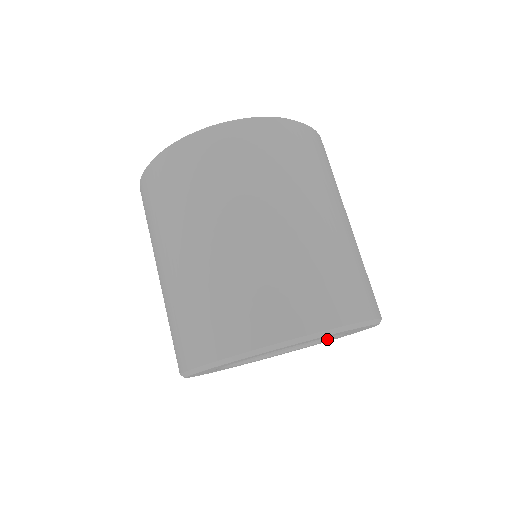
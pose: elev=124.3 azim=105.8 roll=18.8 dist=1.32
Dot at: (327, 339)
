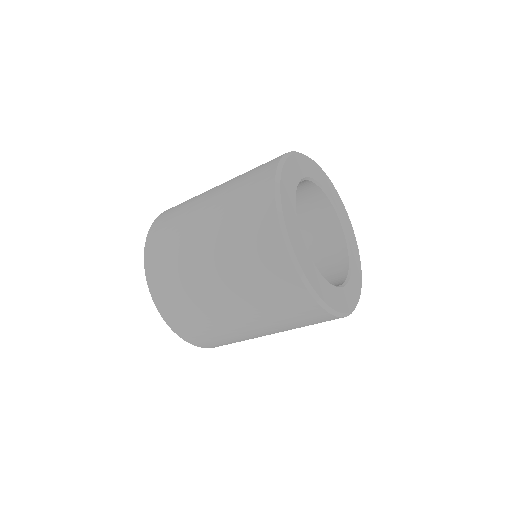
Dot at: (348, 248)
